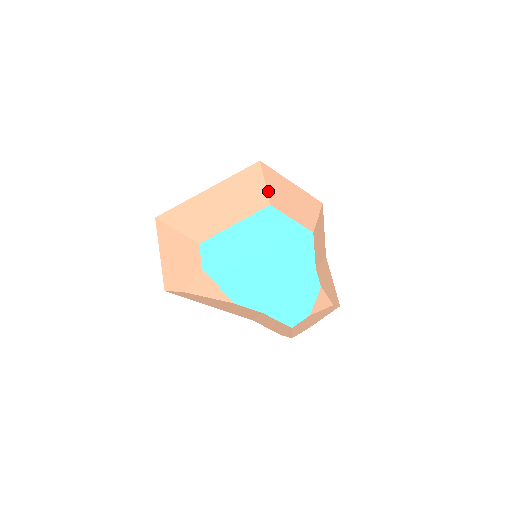
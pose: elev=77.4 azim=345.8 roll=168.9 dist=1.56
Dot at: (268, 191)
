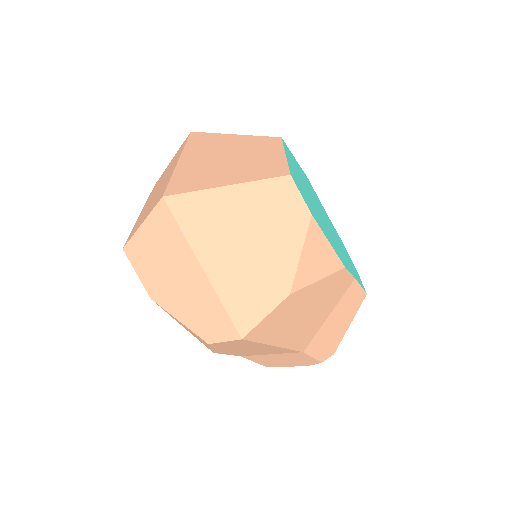
Dot at: (254, 137)
